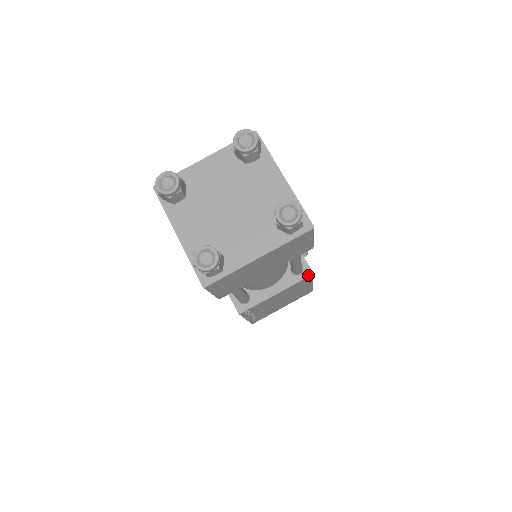
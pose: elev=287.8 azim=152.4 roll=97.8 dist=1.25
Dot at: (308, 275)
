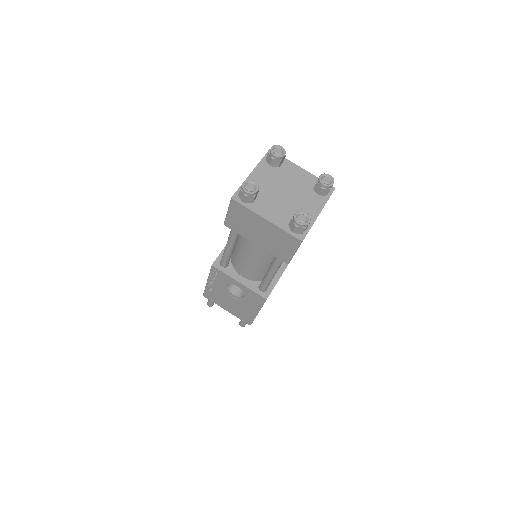
Dot at: occluded
